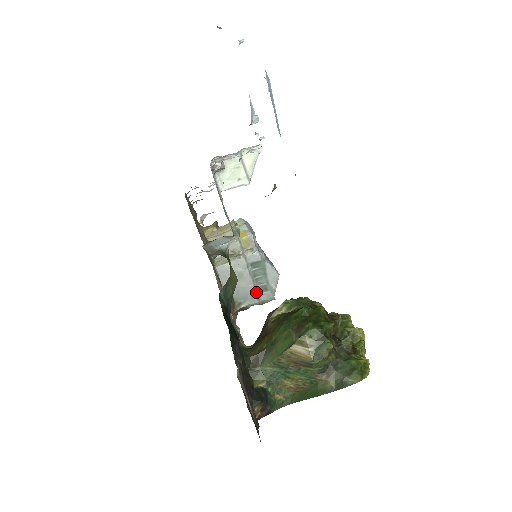
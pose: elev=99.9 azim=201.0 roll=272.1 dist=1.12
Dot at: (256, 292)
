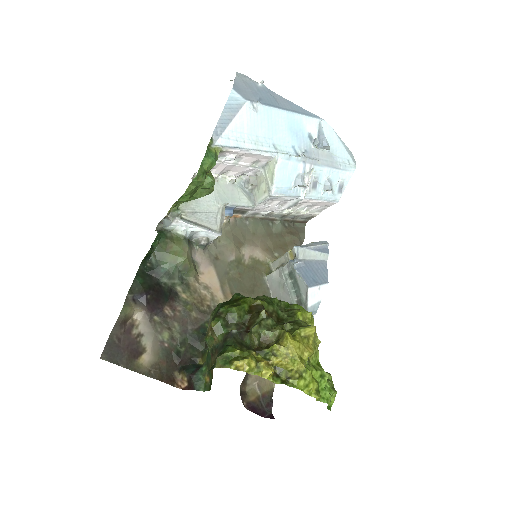
Dot at: occluded
